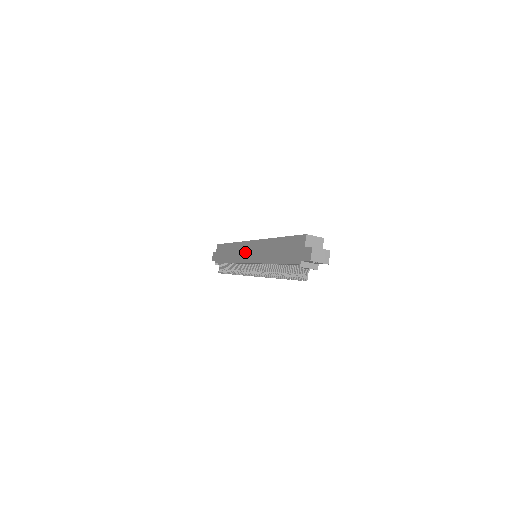
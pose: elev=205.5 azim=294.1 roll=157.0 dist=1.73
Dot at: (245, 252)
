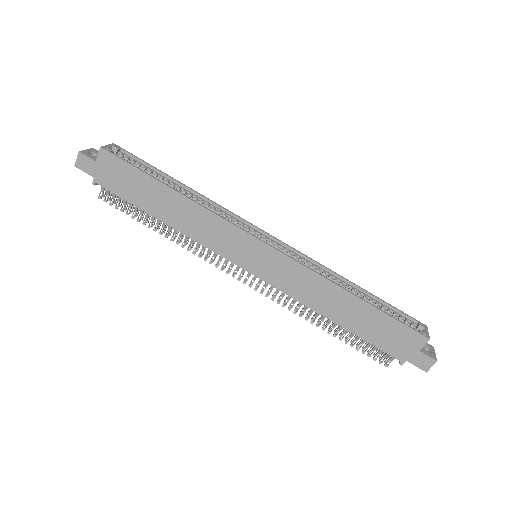
Dot at: (240, 249)
